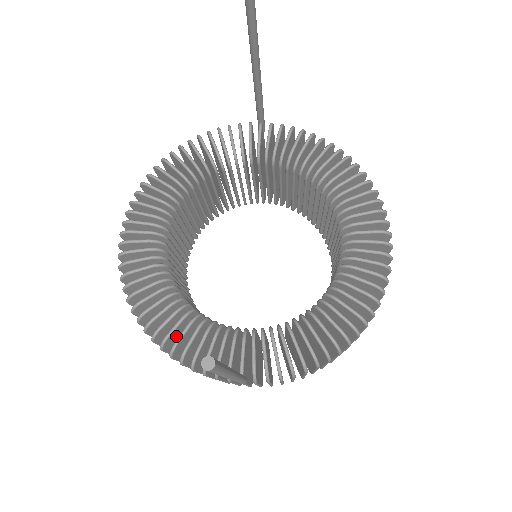
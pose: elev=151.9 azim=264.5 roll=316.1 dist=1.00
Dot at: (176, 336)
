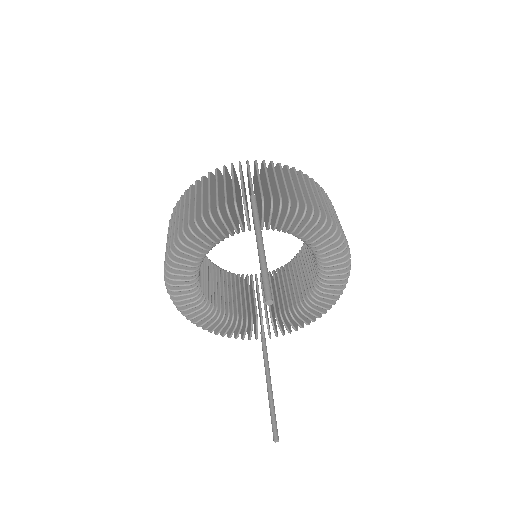
Dot at: occluded
